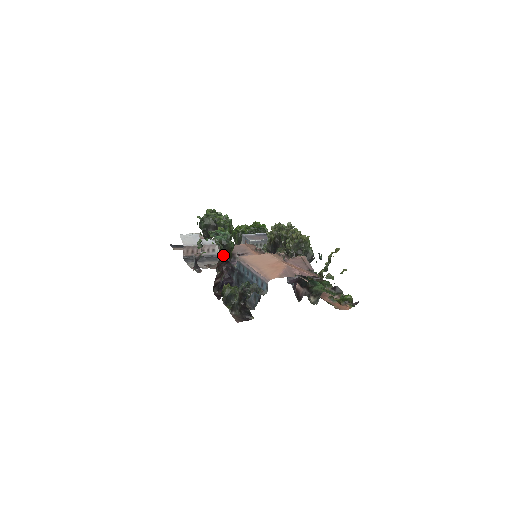
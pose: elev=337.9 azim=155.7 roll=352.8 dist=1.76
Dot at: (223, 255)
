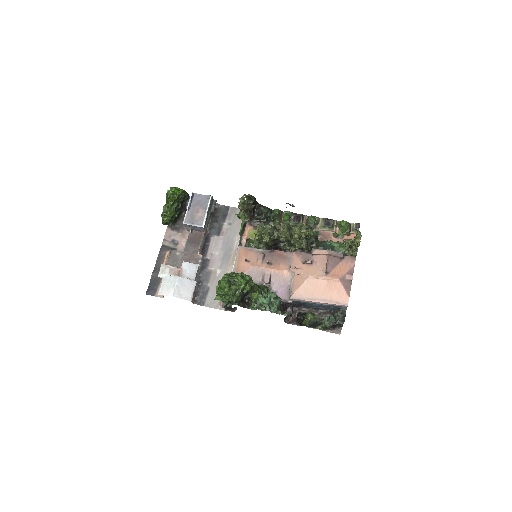
Dot at: (280, 308)
